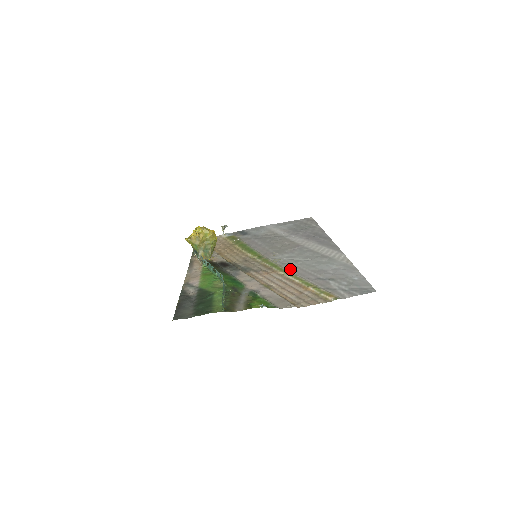
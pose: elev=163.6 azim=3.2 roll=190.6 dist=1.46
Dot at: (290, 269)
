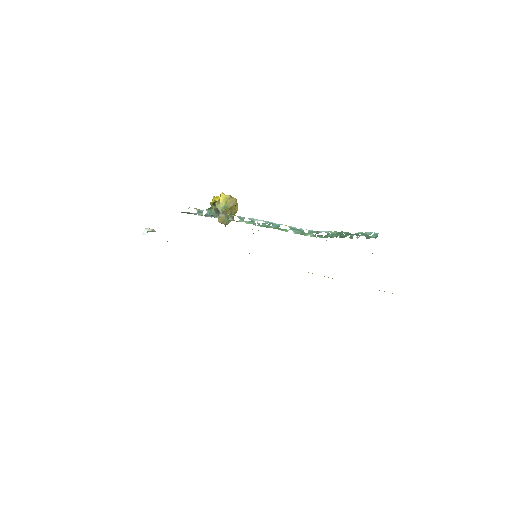
Dot at: occluded
